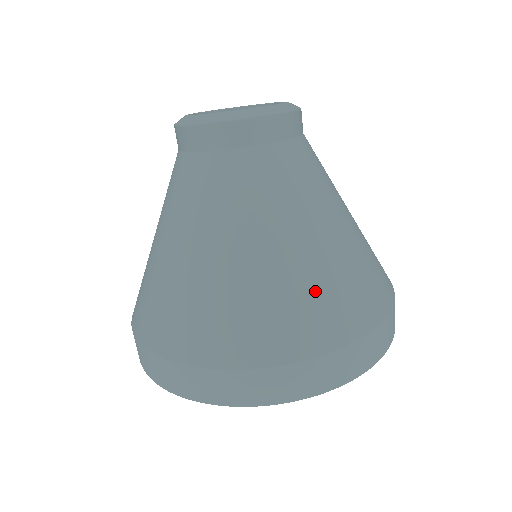
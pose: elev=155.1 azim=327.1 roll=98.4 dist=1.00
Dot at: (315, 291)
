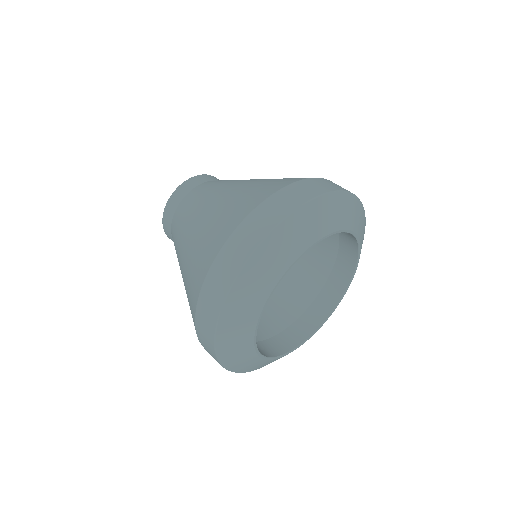
Dot at: (271, 180)
